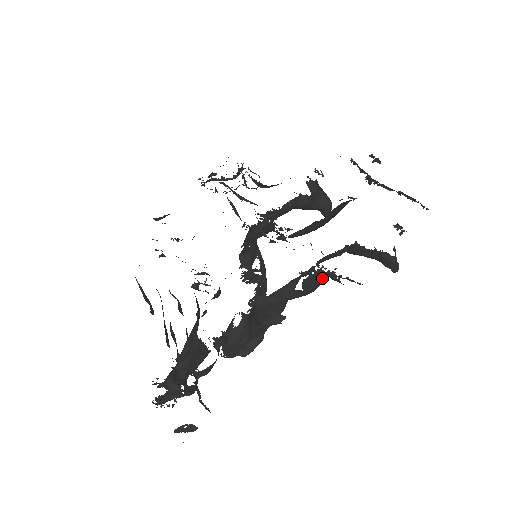
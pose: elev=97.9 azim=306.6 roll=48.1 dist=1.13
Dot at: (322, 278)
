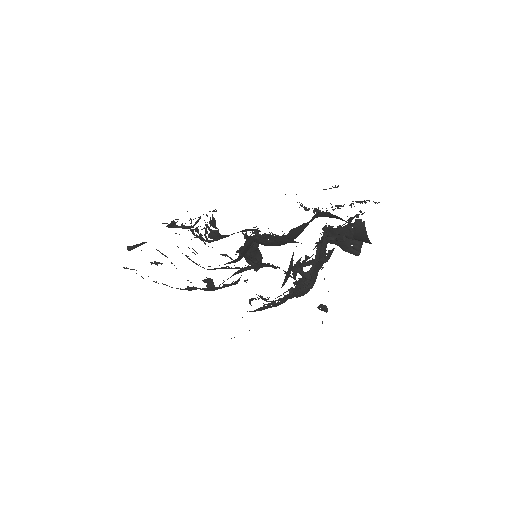
Dot at: occluded
